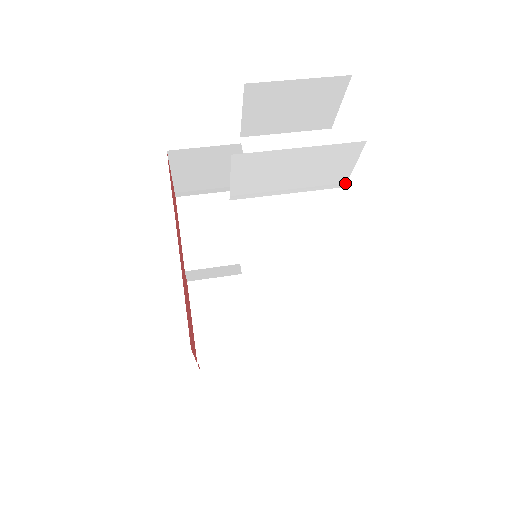
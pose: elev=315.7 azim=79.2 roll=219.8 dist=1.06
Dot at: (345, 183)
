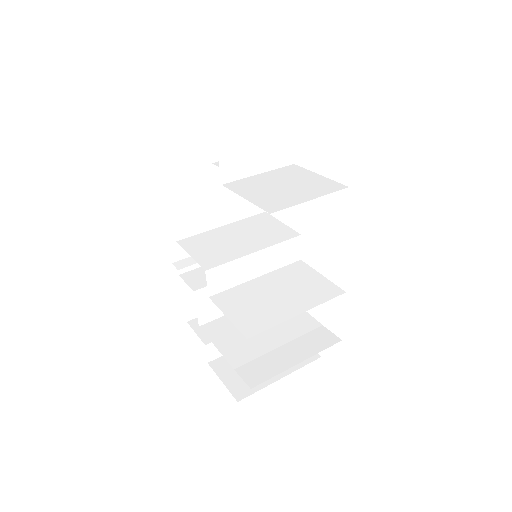
Dot at: (293, 159)
